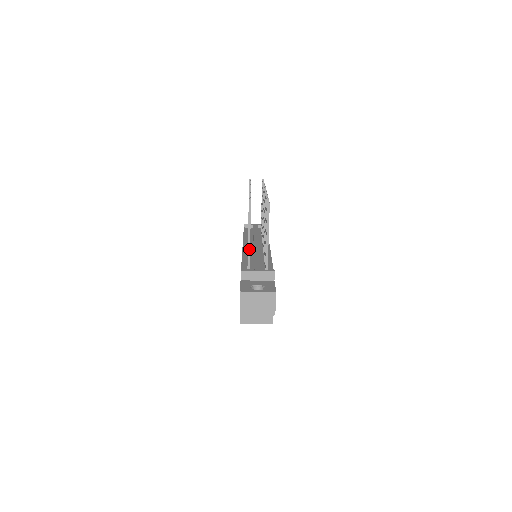
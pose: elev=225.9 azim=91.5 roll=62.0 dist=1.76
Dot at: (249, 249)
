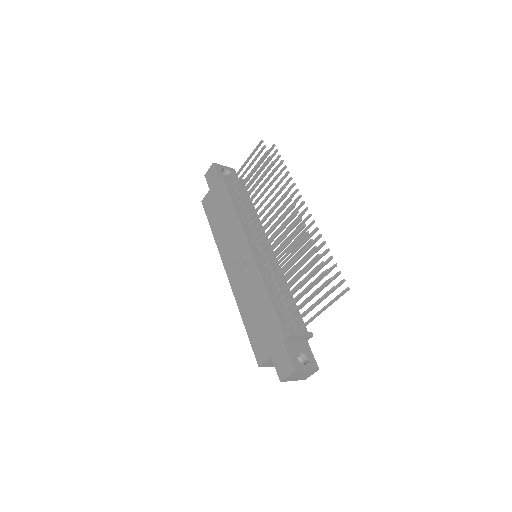
Dot at: occluded
